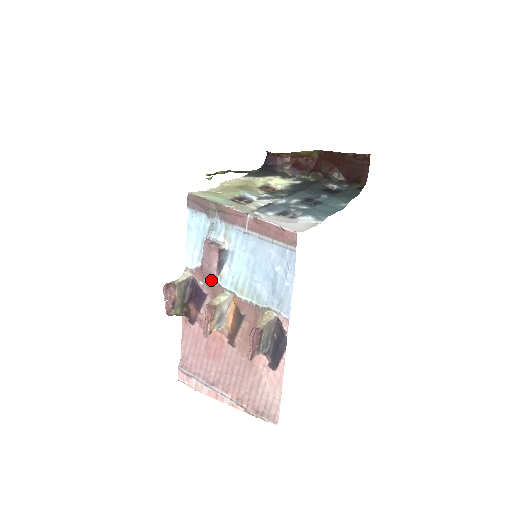
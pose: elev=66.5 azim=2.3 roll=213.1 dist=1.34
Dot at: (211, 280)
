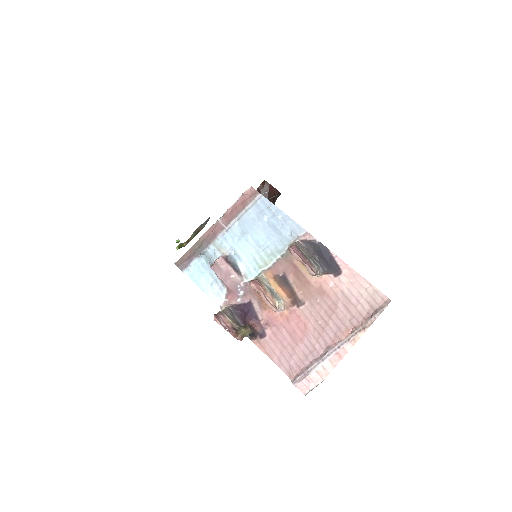
Dot at: (242, 288)
